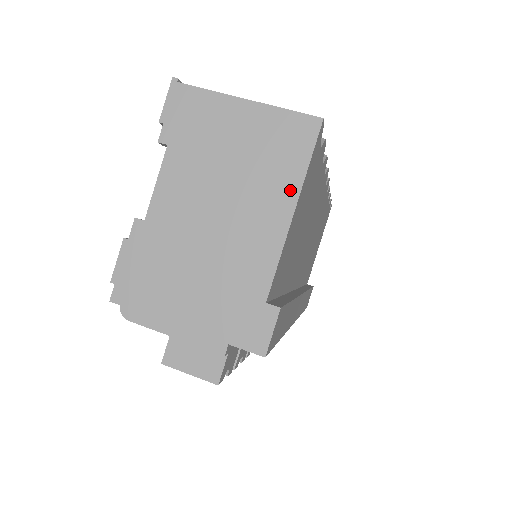
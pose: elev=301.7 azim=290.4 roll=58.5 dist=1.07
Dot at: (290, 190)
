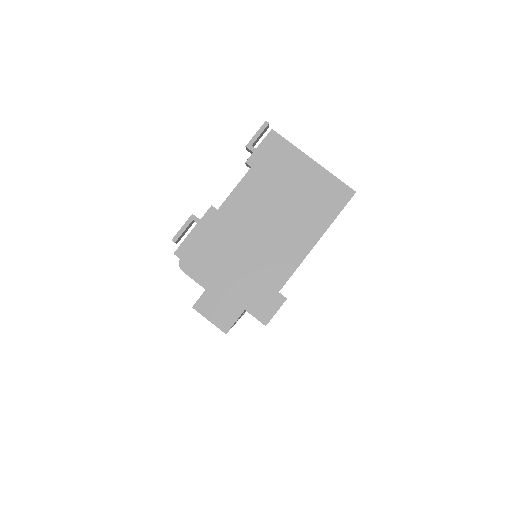
Dot at: (320, 228)
